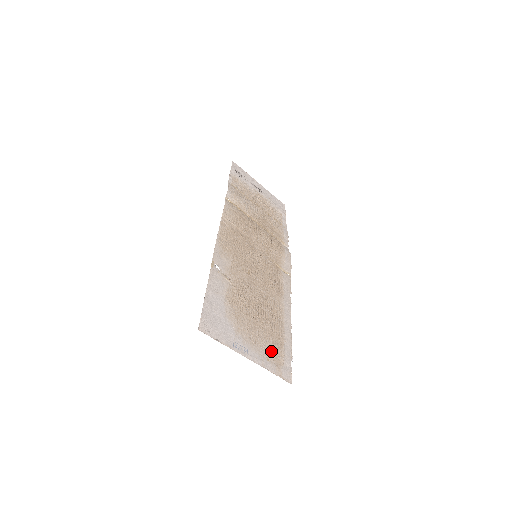
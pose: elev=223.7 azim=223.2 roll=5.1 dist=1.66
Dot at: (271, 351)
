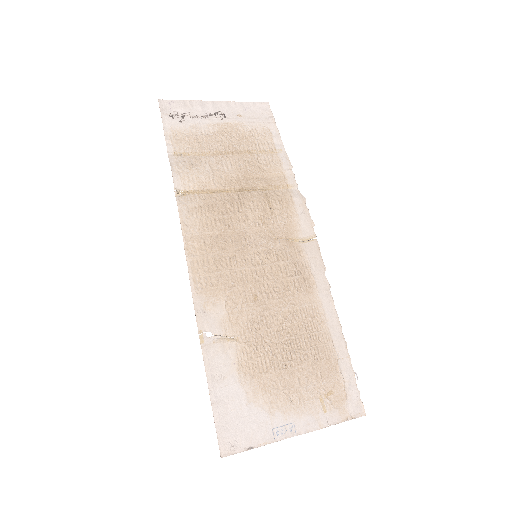
Dot at: (325, 394)
